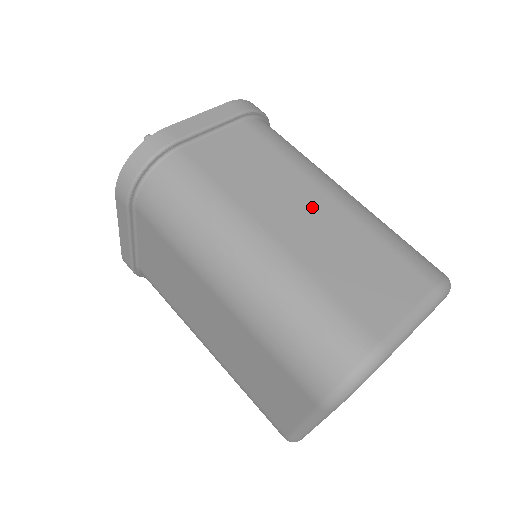
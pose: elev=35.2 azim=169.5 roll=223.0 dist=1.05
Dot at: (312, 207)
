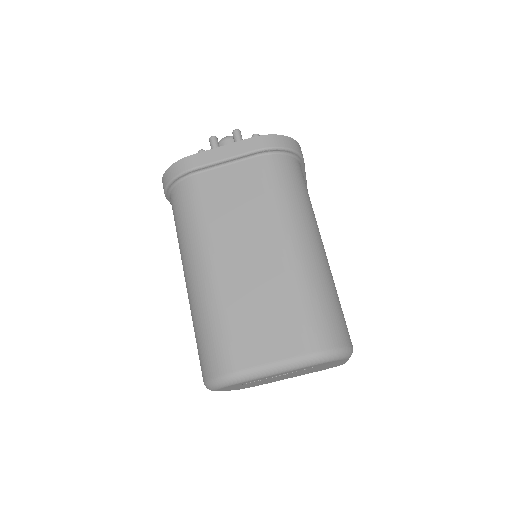
Dot at: (260, 253)
